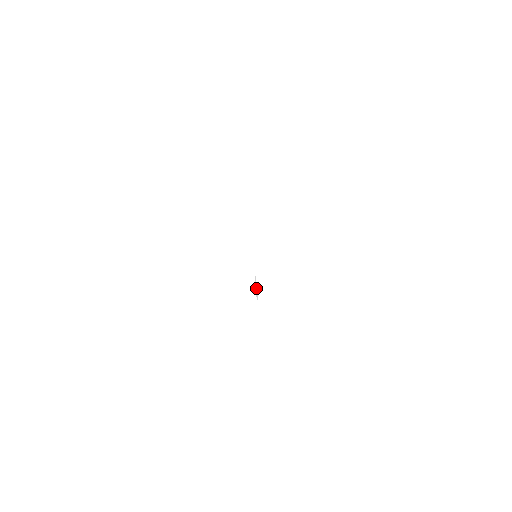
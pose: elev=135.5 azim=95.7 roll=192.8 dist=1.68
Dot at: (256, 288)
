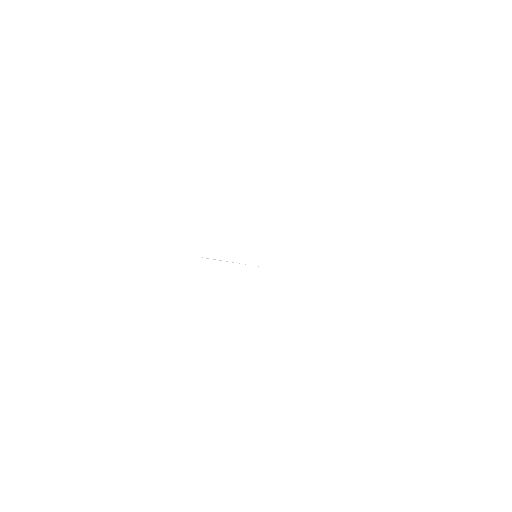
Dot at: occluded
